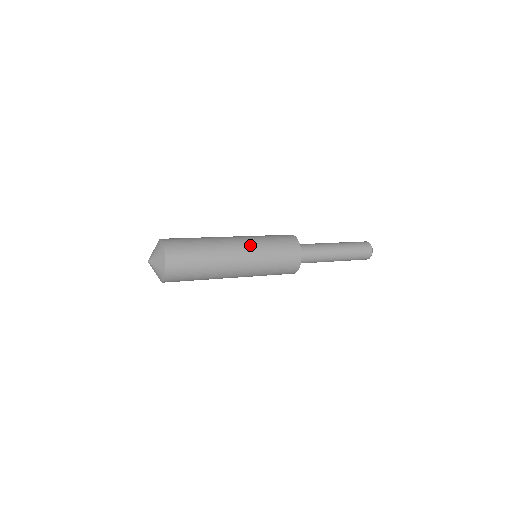
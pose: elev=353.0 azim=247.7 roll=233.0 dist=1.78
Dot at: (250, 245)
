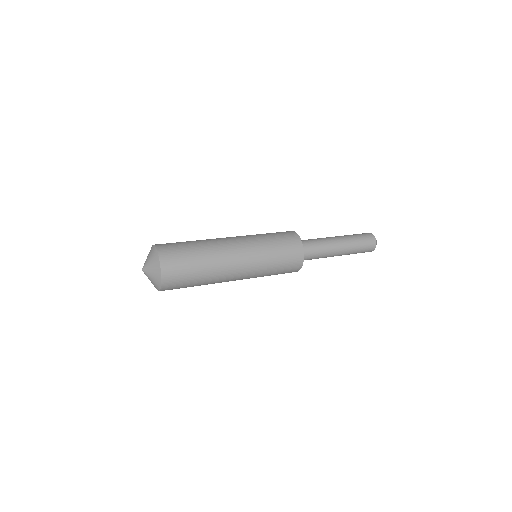
Dot at: (242, 236)
